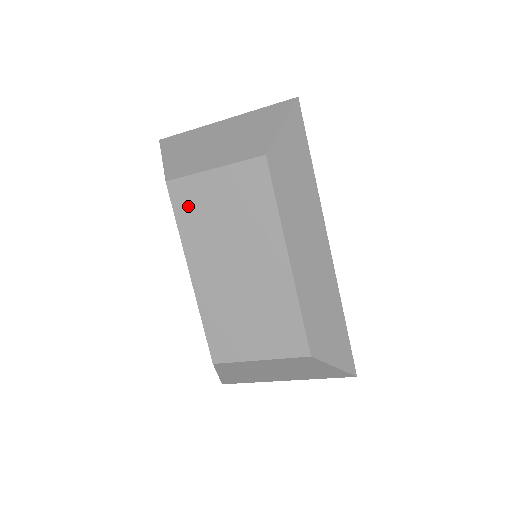
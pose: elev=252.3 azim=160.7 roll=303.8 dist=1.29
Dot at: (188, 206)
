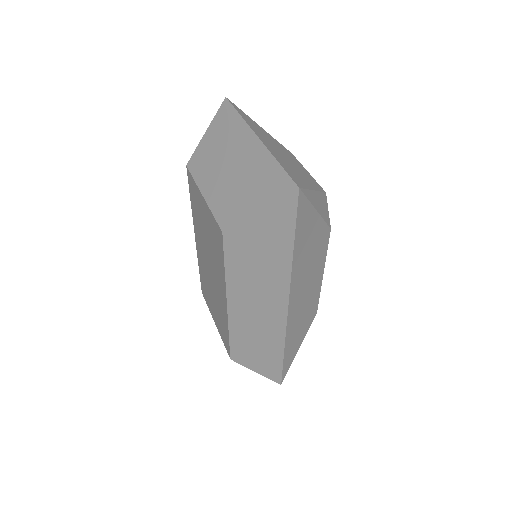
Dot at: (194, 198)
